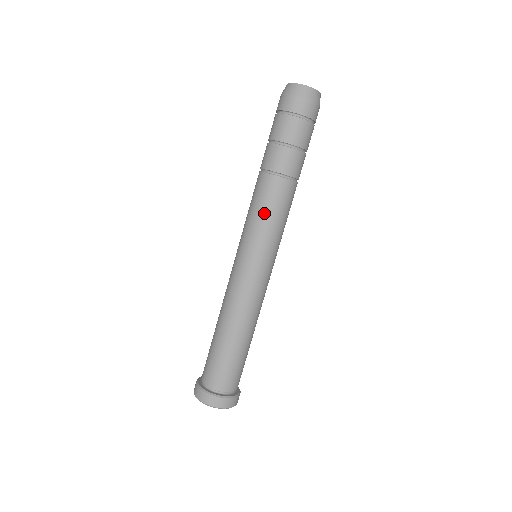
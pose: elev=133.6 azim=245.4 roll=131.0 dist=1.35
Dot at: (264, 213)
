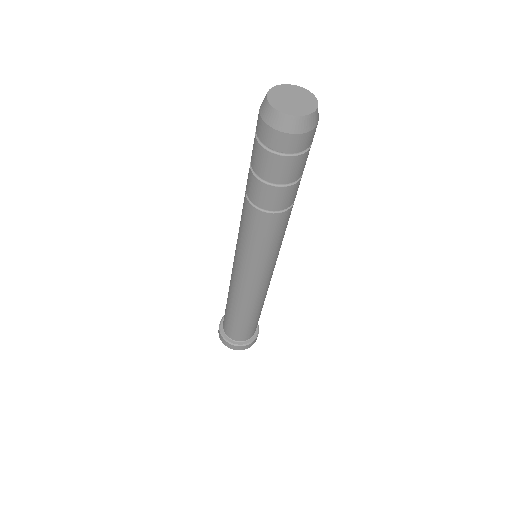
Dot at: (254, 241)
